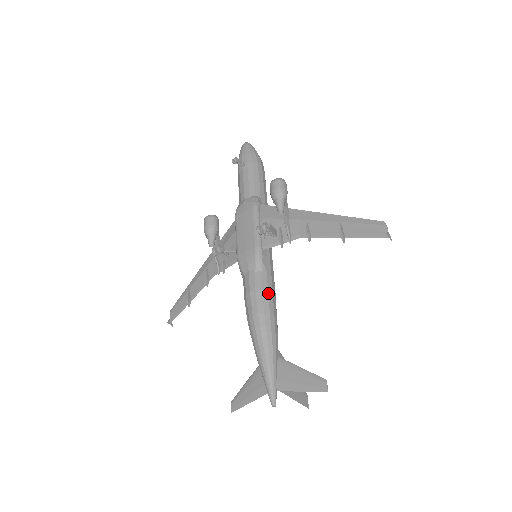
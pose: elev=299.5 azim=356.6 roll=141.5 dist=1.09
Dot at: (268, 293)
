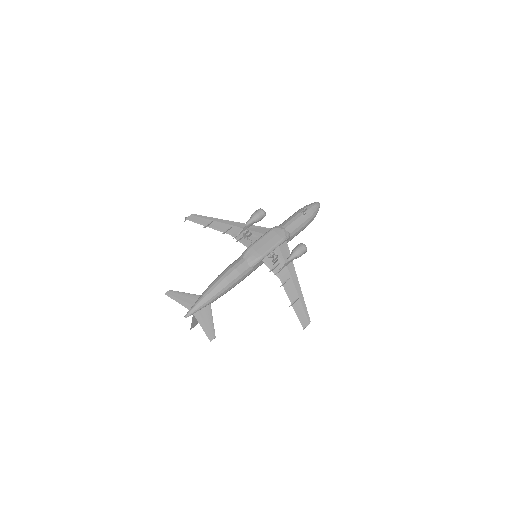
Dot at: (240, 278)
